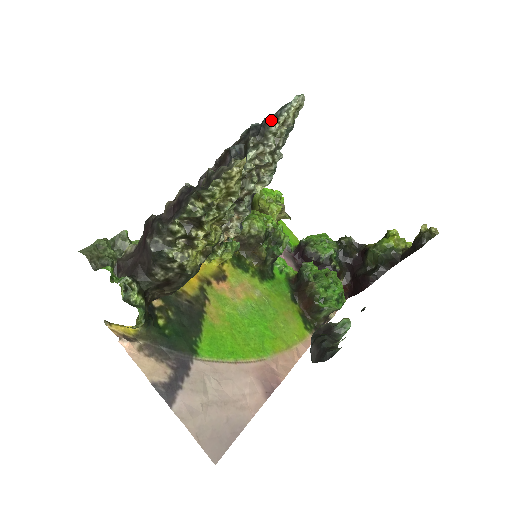
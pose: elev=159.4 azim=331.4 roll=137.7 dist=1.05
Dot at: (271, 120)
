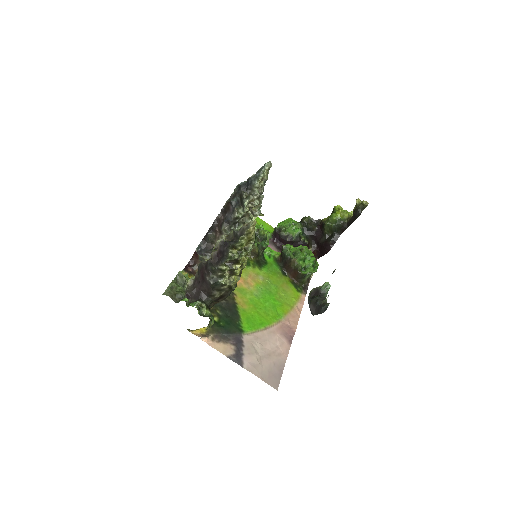
Dot at: (254, 180)
